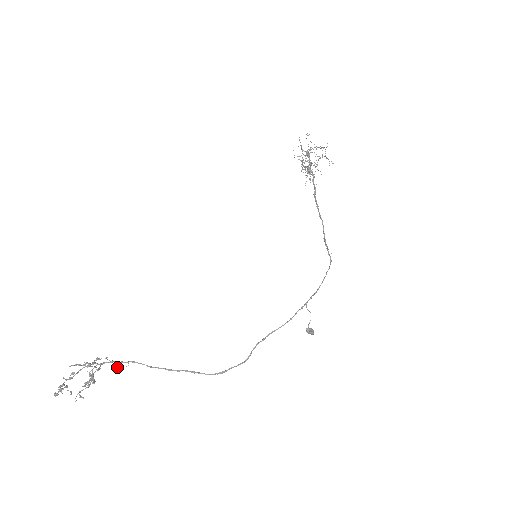
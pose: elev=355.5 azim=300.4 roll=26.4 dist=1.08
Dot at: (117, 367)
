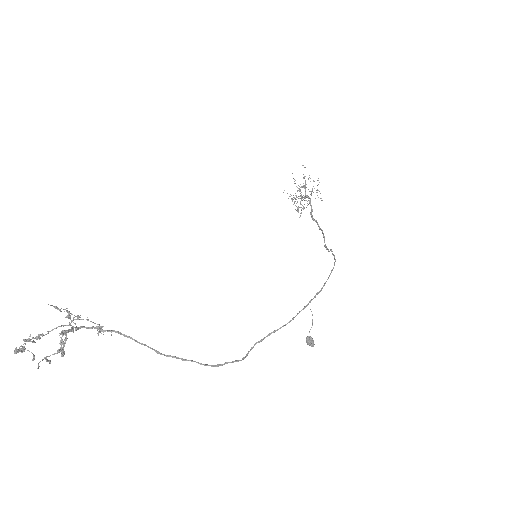
Dot at: (100, 329)
